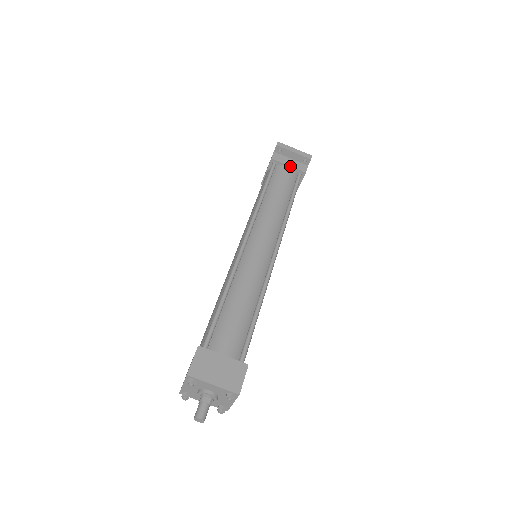
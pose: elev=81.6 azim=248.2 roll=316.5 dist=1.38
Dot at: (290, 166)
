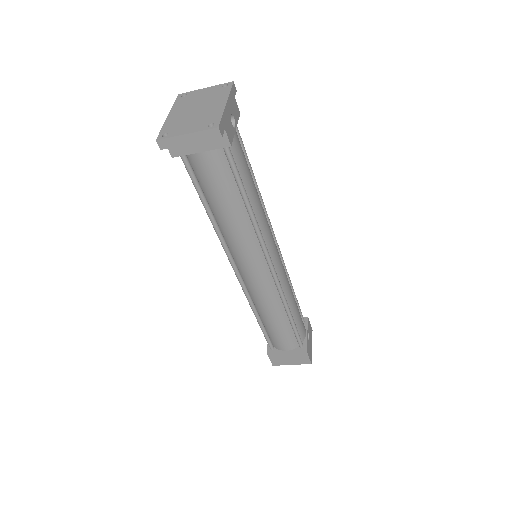
Dot at: (203, 151)
